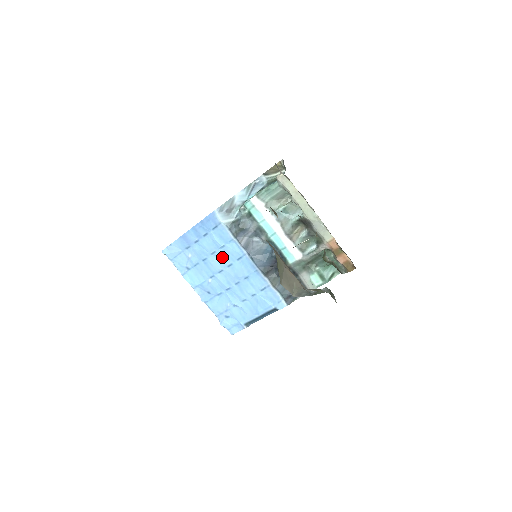
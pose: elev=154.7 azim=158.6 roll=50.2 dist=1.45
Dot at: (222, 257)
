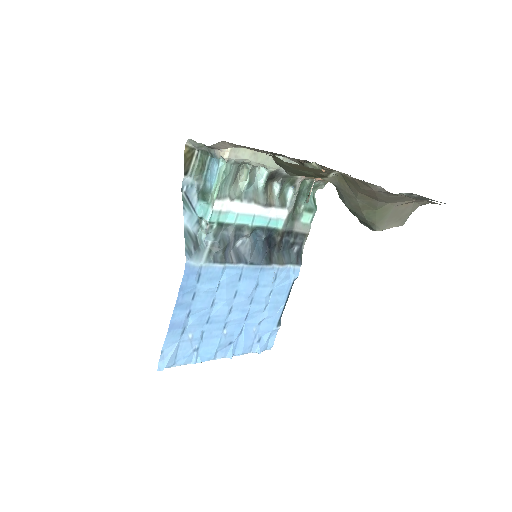
Dot at: (224, 296)
